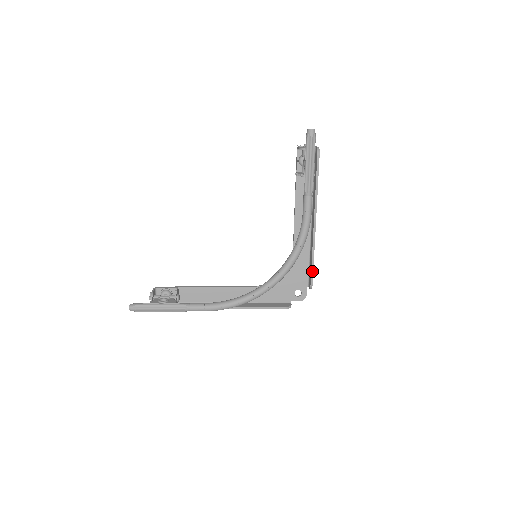
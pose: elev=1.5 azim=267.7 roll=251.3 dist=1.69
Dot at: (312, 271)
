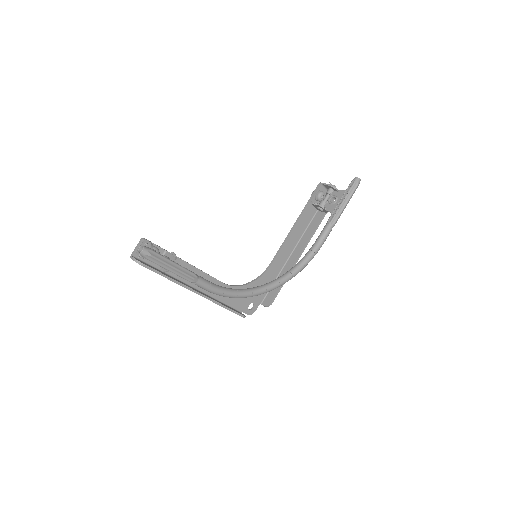
Dot at: (279, 291)
